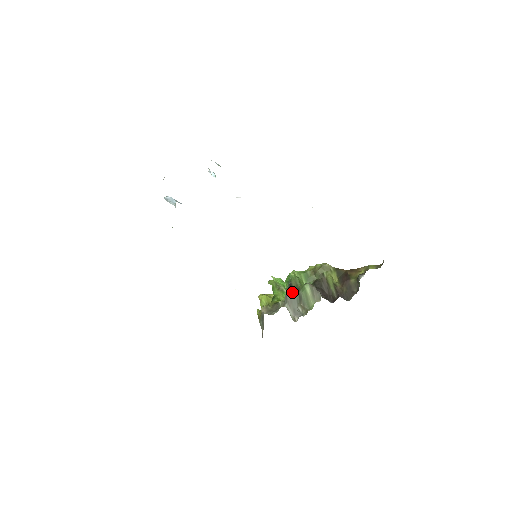
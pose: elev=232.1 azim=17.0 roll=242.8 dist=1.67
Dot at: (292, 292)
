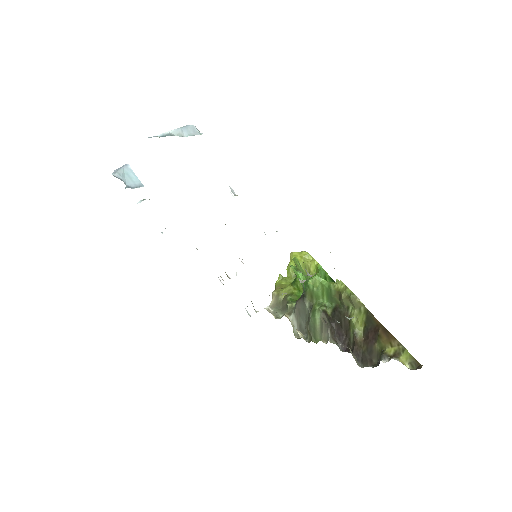
Dot at: (302, 306)
